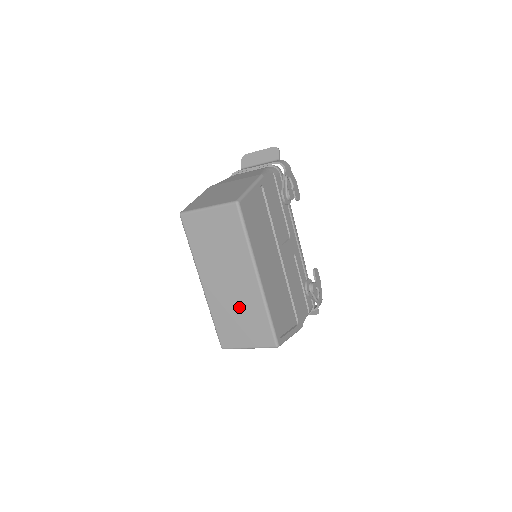
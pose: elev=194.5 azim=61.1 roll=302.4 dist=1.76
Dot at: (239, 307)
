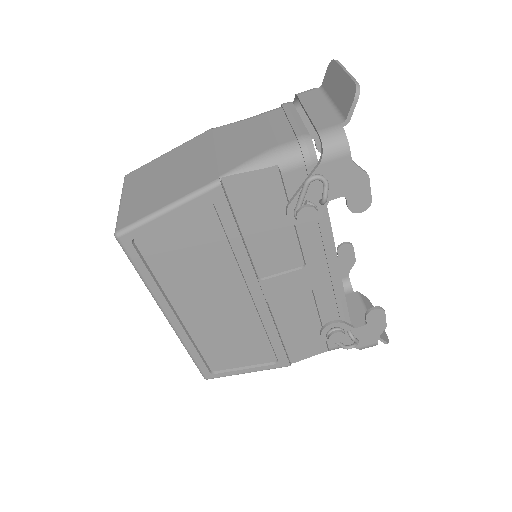
Dot at: occluded
